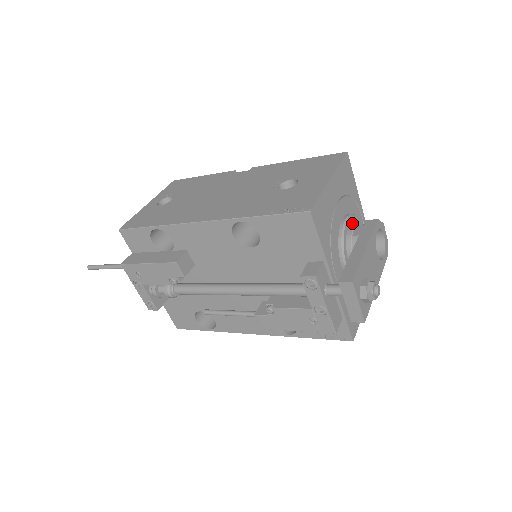
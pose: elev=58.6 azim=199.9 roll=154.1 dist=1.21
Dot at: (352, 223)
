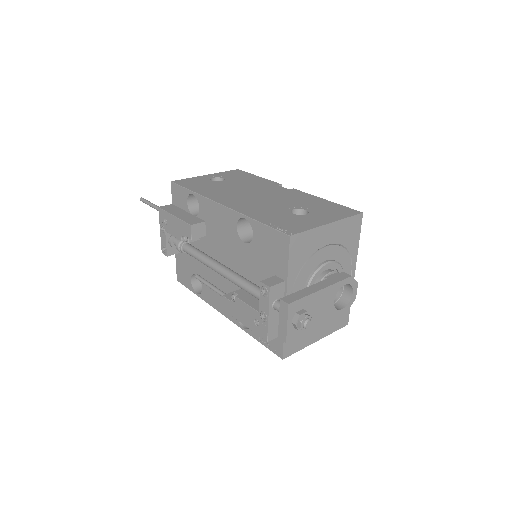
Dot at: (335, 269)
